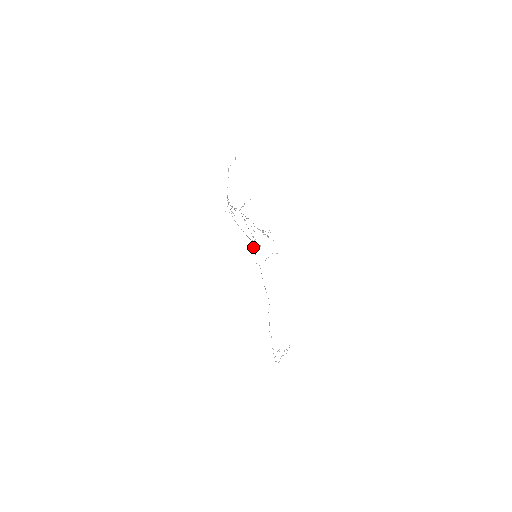
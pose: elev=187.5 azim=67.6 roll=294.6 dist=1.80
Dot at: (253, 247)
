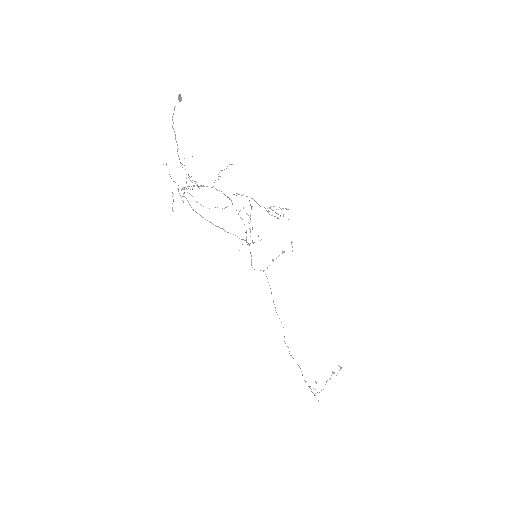
Dot at: (247, 244)
